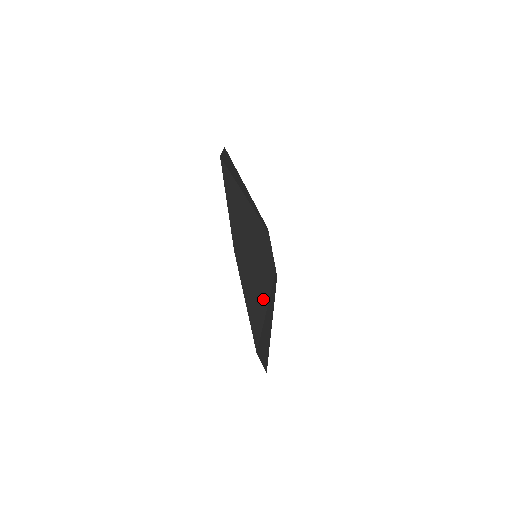
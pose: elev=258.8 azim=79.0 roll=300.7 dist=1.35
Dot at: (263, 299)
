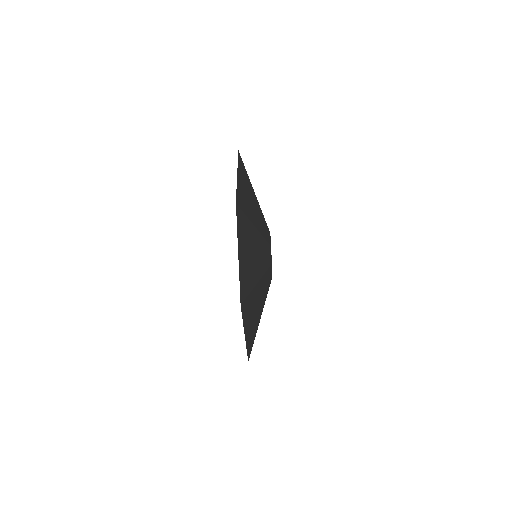
Dot at: occluded
